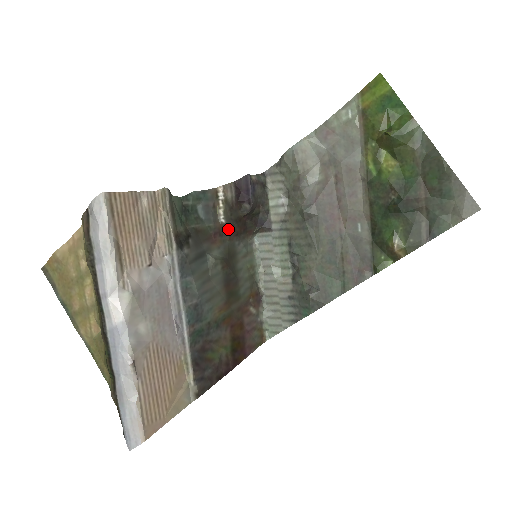
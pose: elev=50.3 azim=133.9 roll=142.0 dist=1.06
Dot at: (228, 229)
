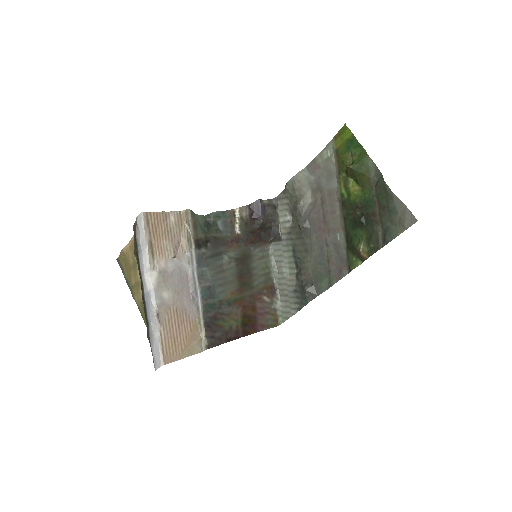
Dot at: (243, 238)
